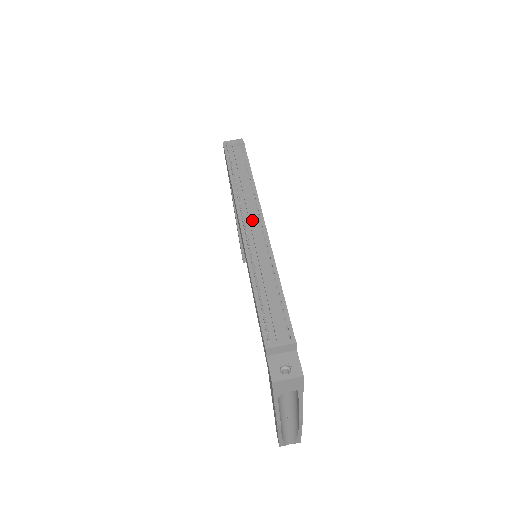
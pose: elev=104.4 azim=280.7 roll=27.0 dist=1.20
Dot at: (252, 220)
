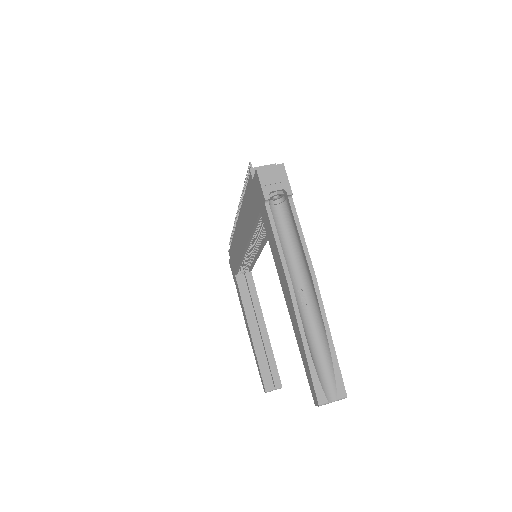
Dot at: occluded
